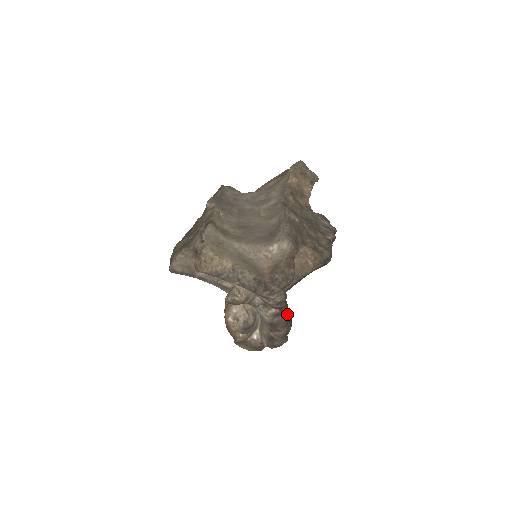
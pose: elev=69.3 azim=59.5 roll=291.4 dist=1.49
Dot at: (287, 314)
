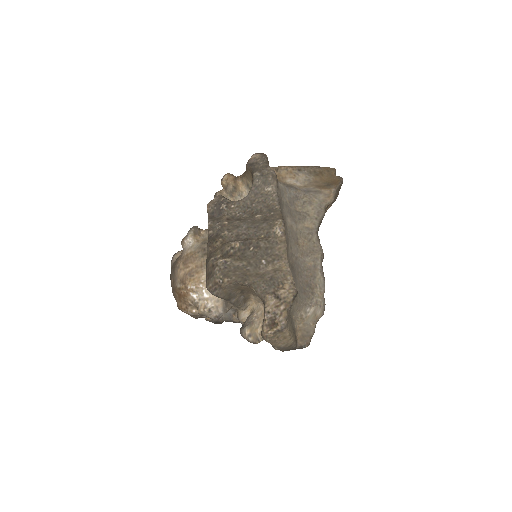
Dot at: occluded
